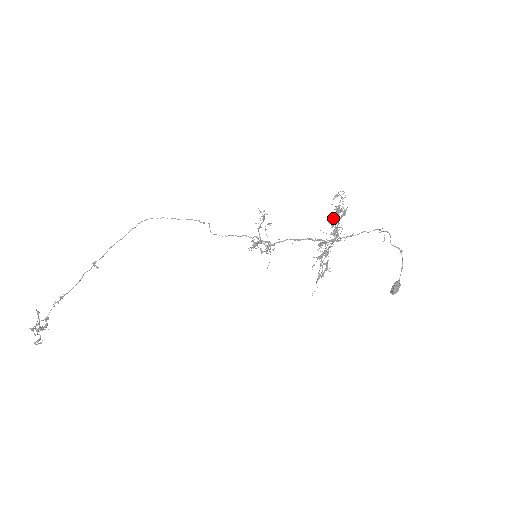
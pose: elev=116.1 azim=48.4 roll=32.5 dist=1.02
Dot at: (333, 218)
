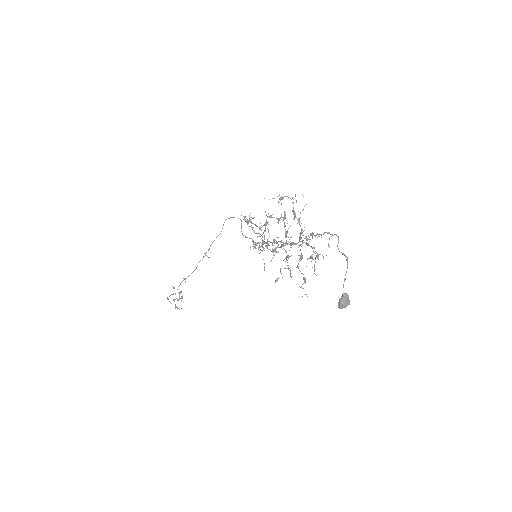
Dot at: (265, 225)
